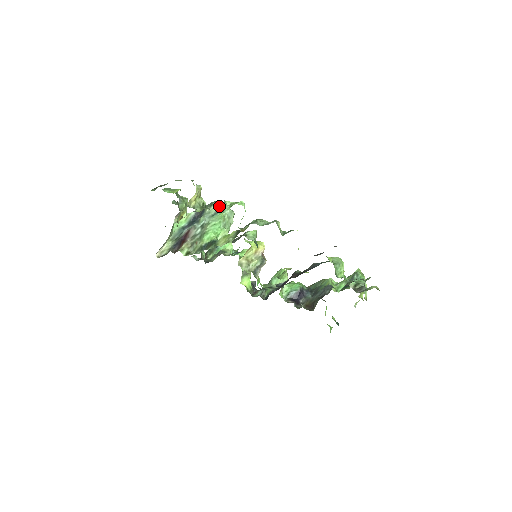
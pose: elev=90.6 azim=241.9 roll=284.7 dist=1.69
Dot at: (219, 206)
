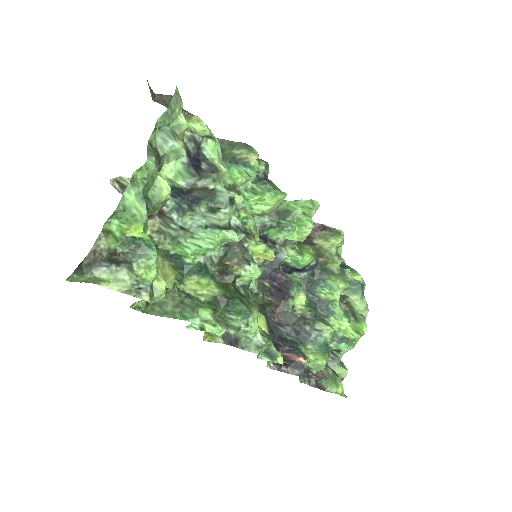
Dot at: (223, 223)
